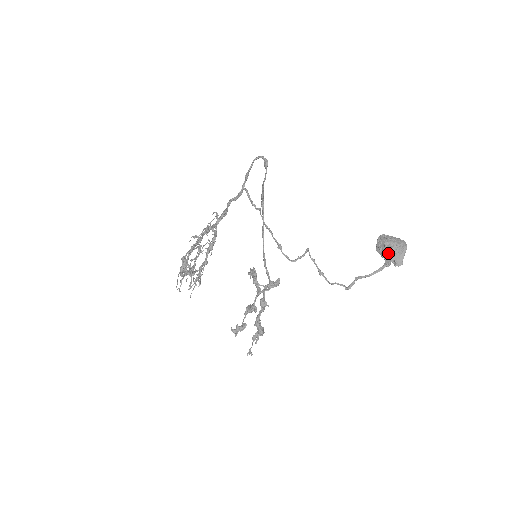
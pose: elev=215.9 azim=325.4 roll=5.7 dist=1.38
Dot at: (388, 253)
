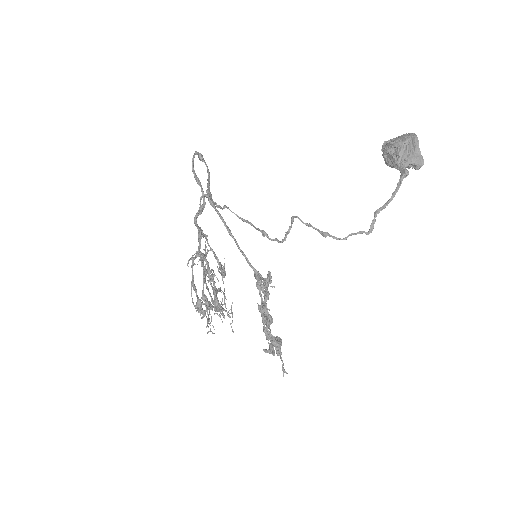
Dot at: (398, 160)
